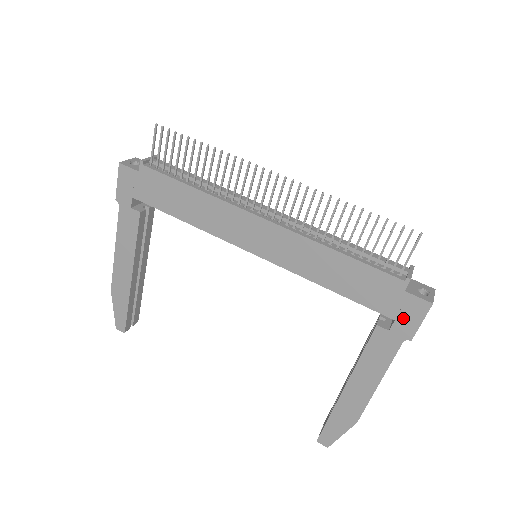
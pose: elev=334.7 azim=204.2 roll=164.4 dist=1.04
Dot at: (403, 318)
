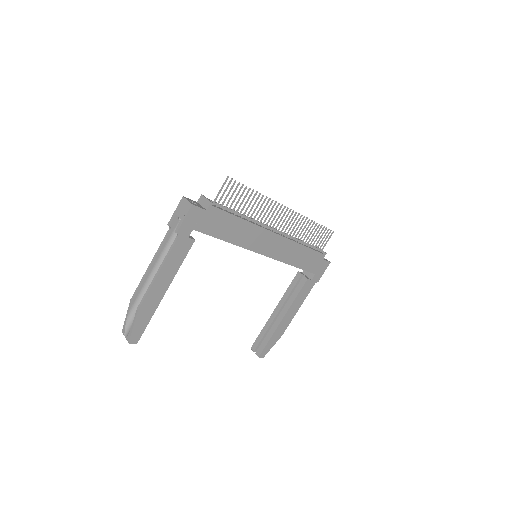
Dot at: (318, 272)
